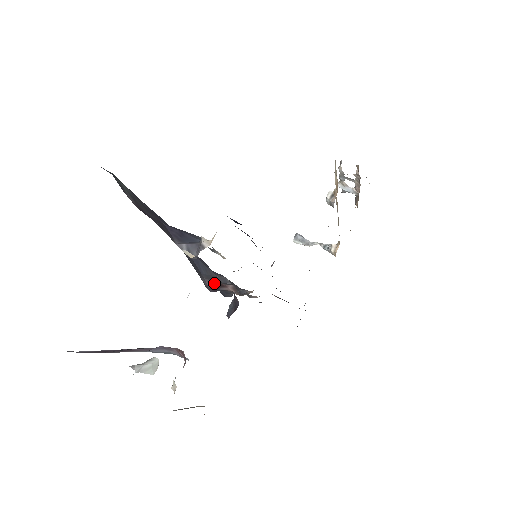
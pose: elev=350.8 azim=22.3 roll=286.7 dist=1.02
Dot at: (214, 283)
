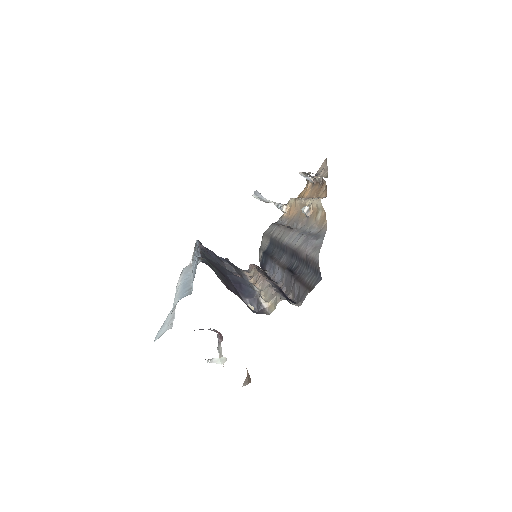
Dot at: occluded
